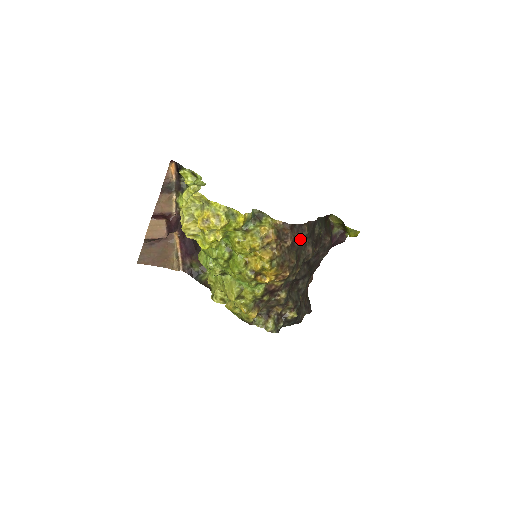
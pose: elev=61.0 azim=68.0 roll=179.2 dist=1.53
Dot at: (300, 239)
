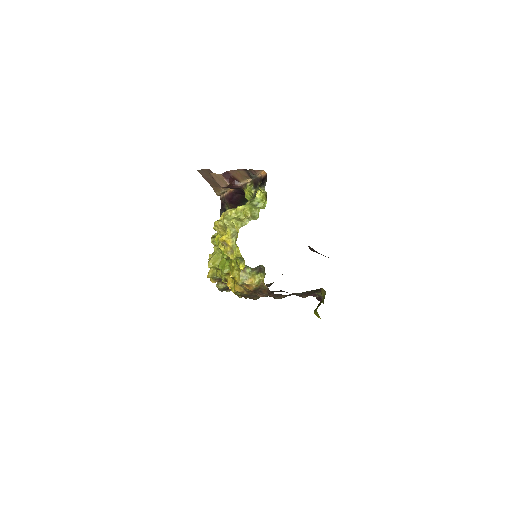
Dot at: occluded
